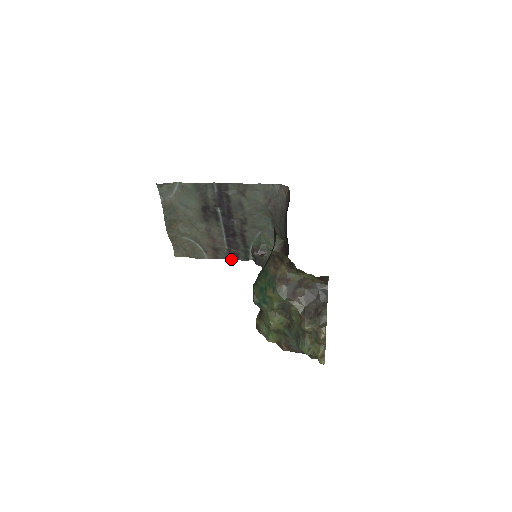
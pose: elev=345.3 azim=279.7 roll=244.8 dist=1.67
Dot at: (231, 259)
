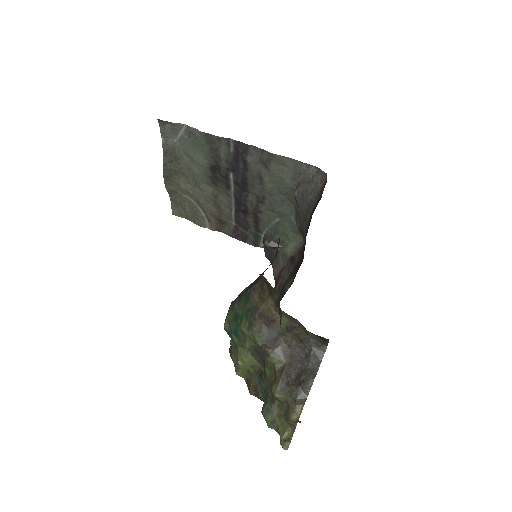
Dot at: (237, 238)
